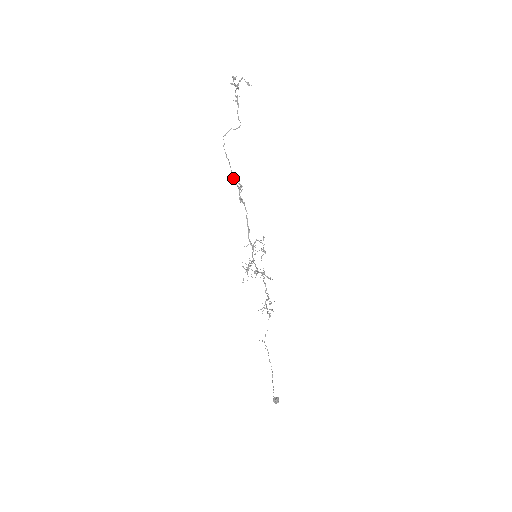
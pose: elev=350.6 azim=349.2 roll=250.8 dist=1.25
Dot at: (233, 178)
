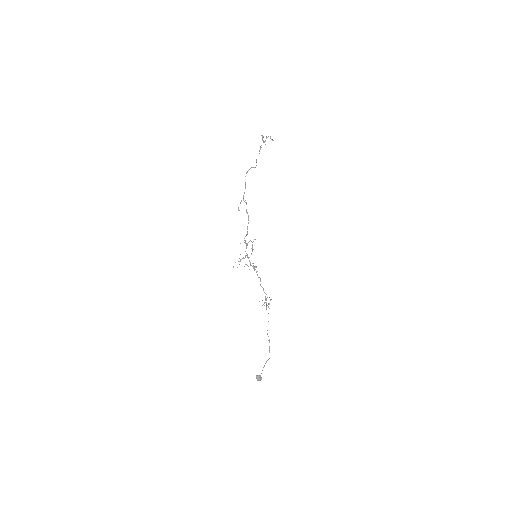
Dot at: (243, 197)
